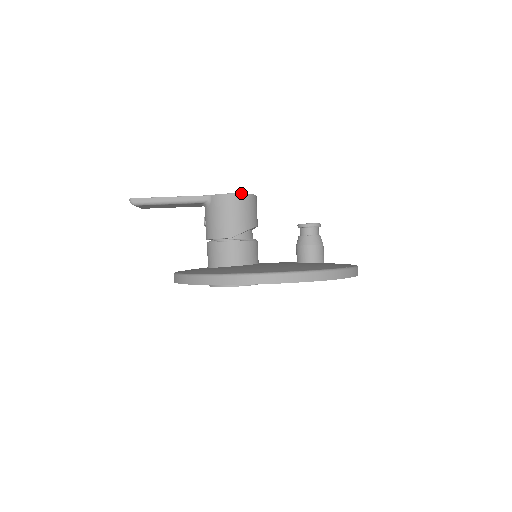
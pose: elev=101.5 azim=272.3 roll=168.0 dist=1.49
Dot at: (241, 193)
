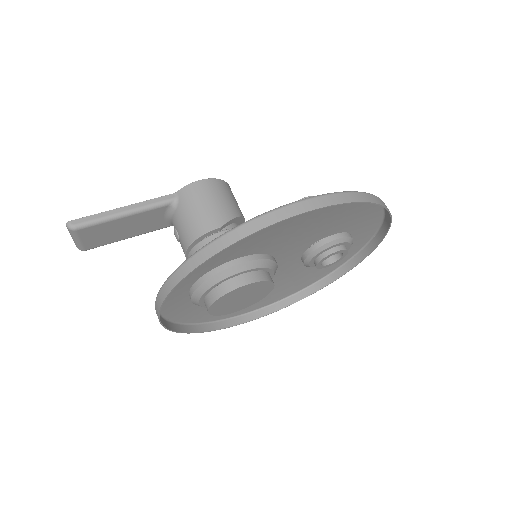
Dot at: (214, 178)
